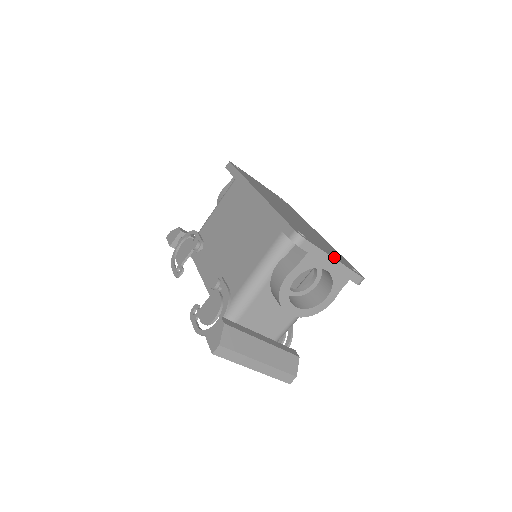
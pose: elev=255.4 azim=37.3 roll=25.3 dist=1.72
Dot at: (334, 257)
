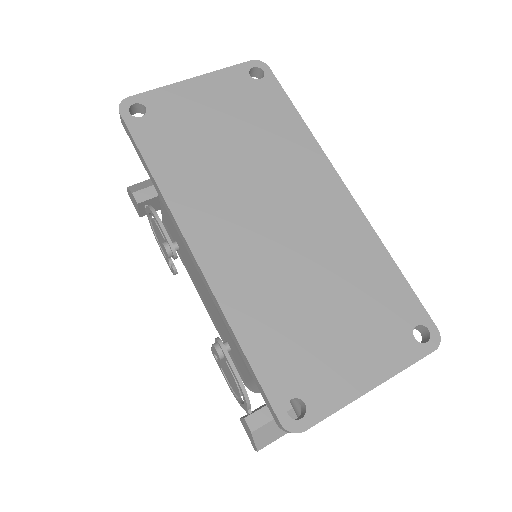
Dot at: (370, 377)
